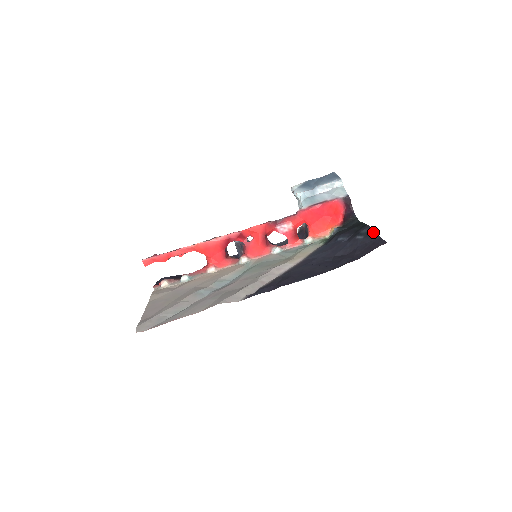
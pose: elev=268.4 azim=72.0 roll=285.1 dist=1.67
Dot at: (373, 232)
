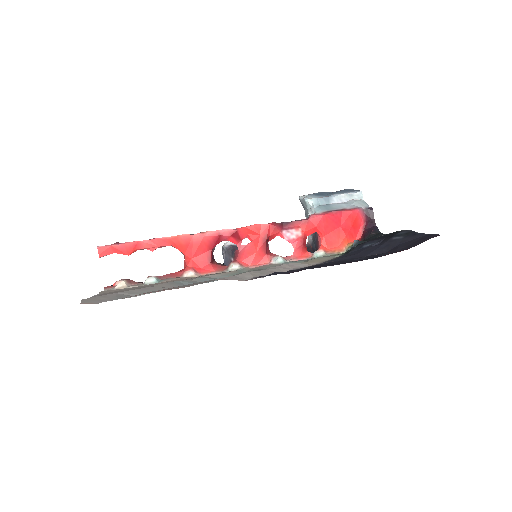
Dot at: (415, 232)
